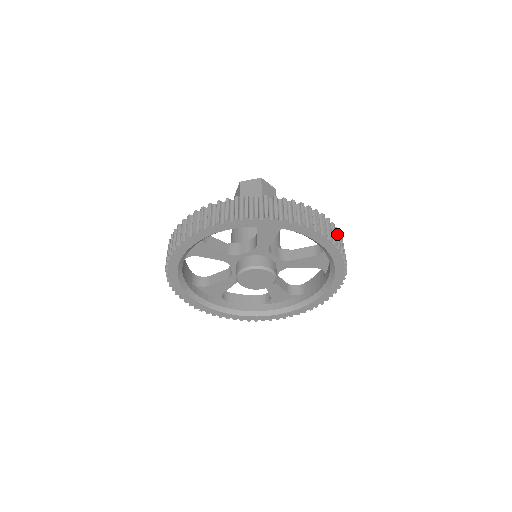
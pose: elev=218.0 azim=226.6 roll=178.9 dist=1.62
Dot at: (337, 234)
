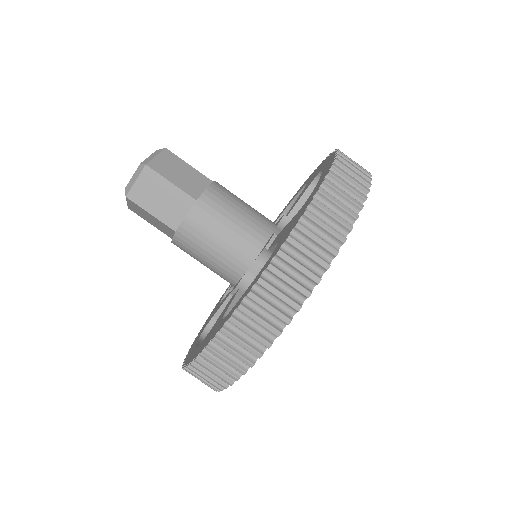
Dot at: (280, 279)
